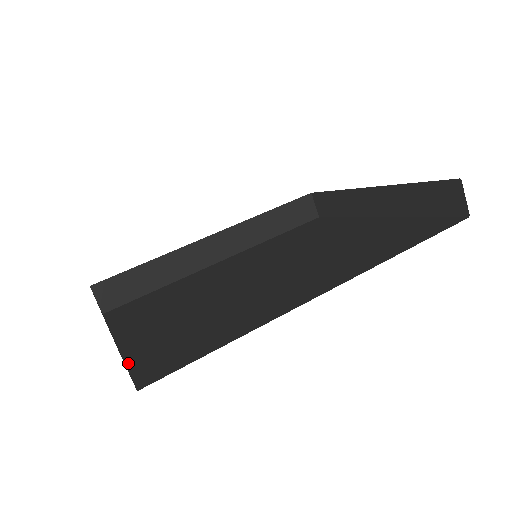
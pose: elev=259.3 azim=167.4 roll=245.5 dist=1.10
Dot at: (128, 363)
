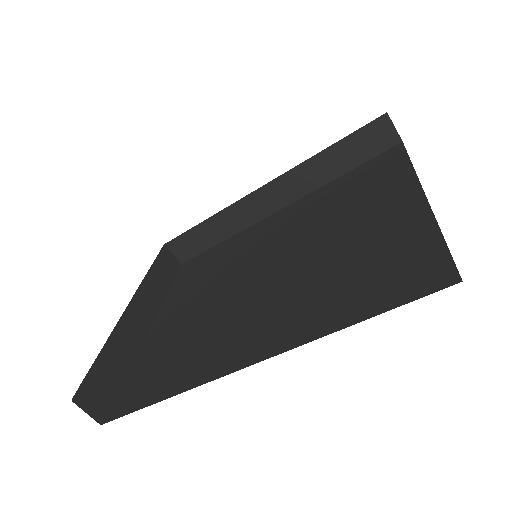
Dot at: (128, 374)
